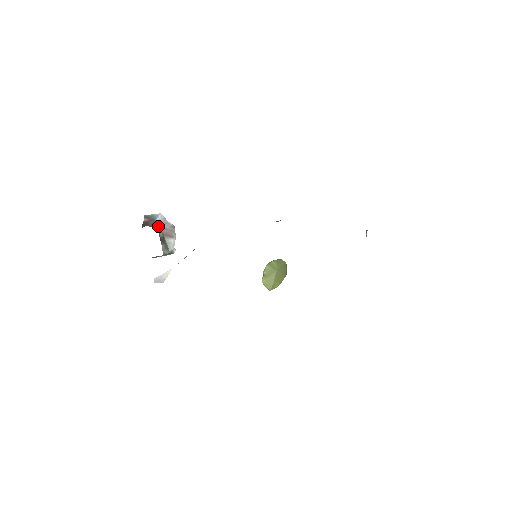
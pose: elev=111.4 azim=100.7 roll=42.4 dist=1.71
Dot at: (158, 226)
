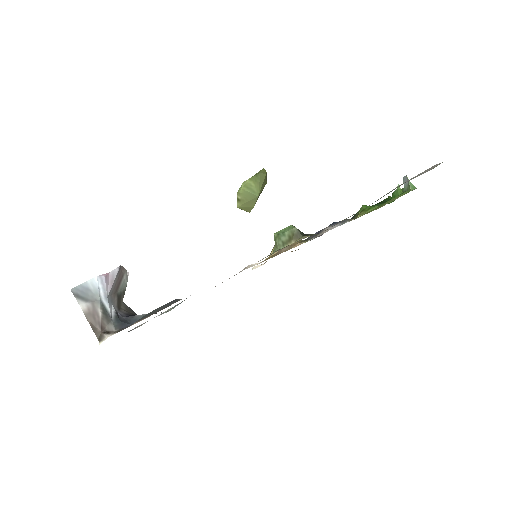
Dot at: (110, 305)
